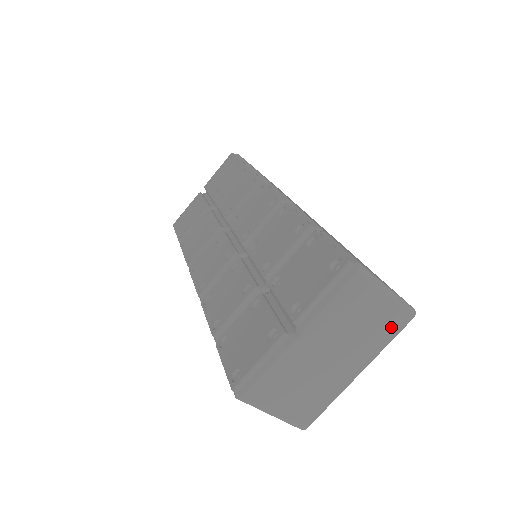
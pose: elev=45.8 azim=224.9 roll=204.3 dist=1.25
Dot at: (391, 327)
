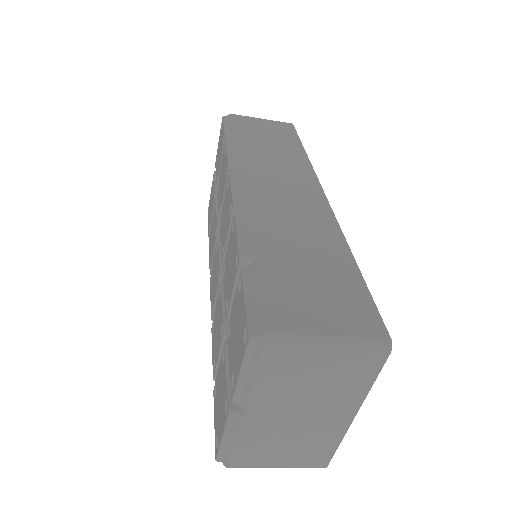
Dot at: (363, 370)
